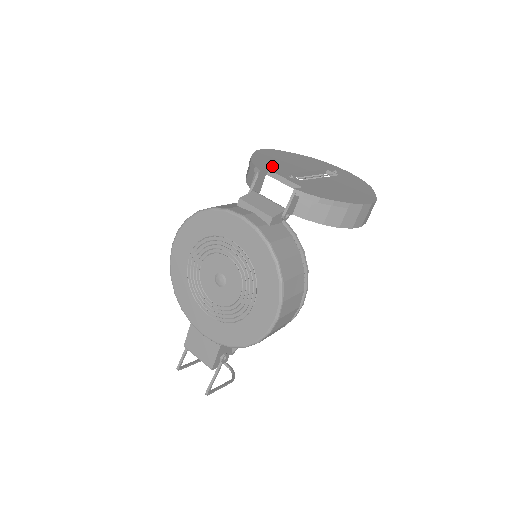
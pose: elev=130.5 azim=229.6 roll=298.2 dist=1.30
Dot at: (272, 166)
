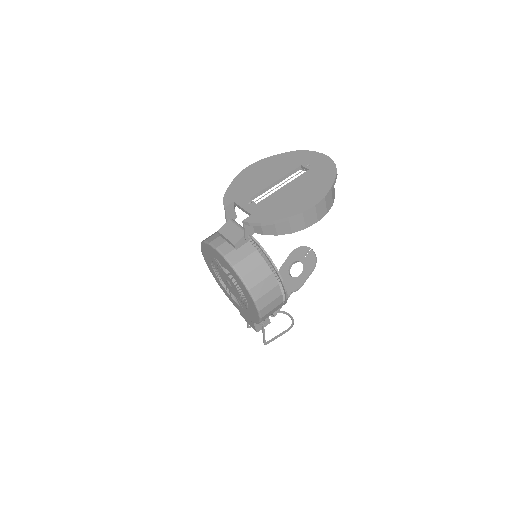
Dot at: (240, 194)
